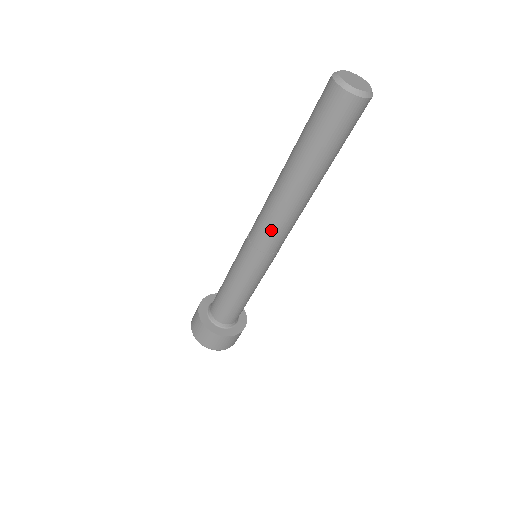
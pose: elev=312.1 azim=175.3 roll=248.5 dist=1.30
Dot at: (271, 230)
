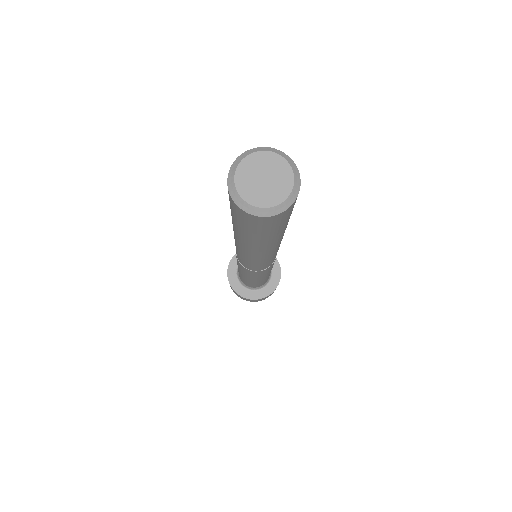
Dot at: occluded
